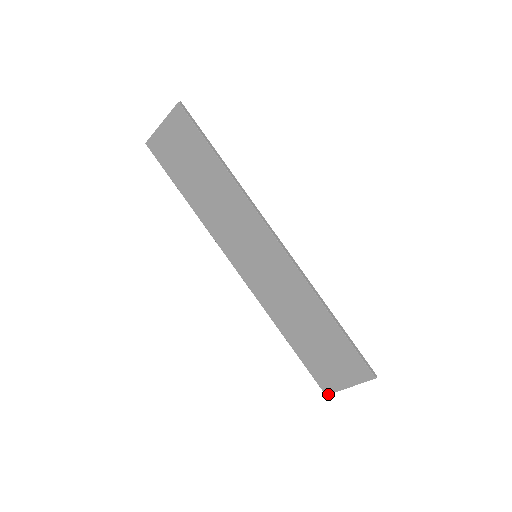
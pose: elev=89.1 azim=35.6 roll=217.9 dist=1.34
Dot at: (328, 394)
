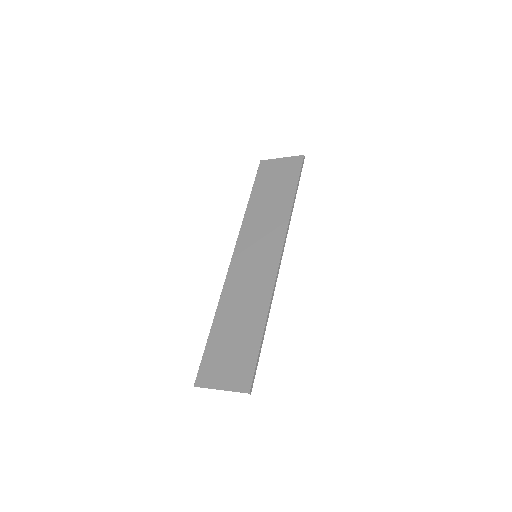
Dot at: (197, 386)
